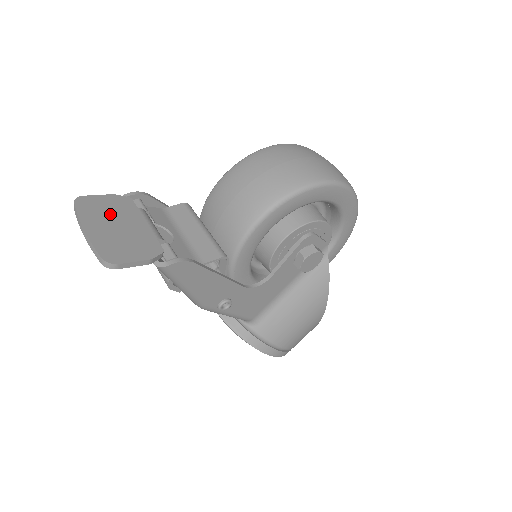
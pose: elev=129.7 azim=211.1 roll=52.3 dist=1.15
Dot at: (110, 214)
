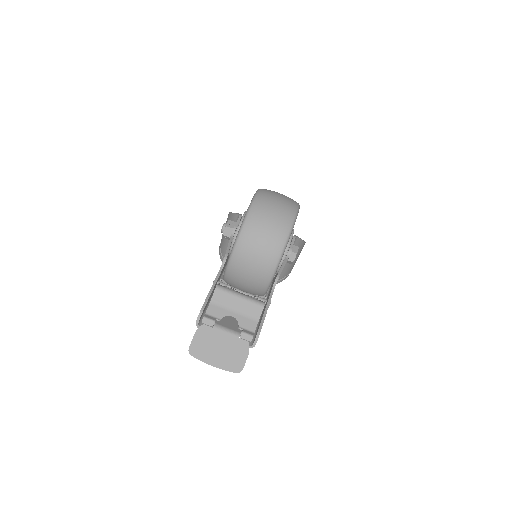
Dot at: (210, 346)
